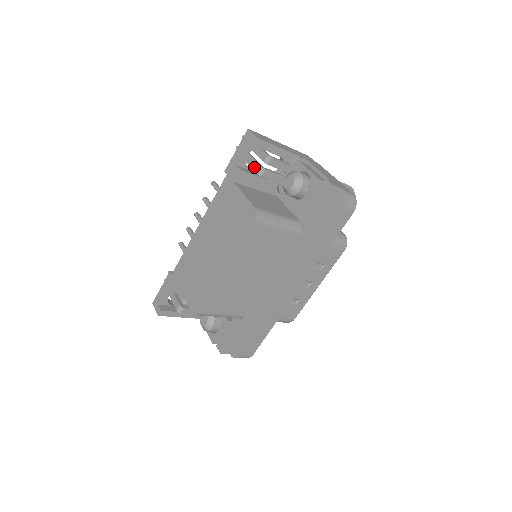
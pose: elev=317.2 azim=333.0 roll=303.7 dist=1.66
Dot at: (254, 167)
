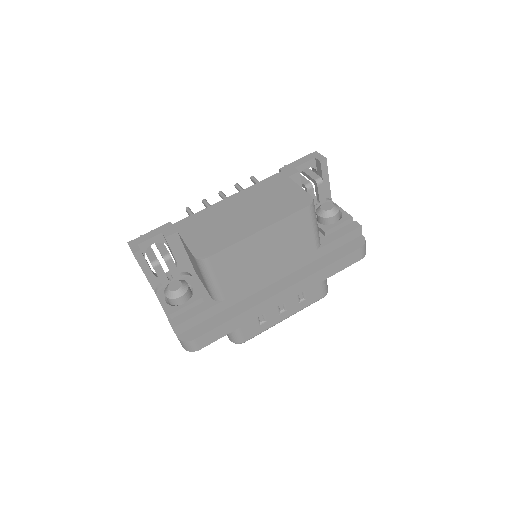
Dot at: (303, 181)
